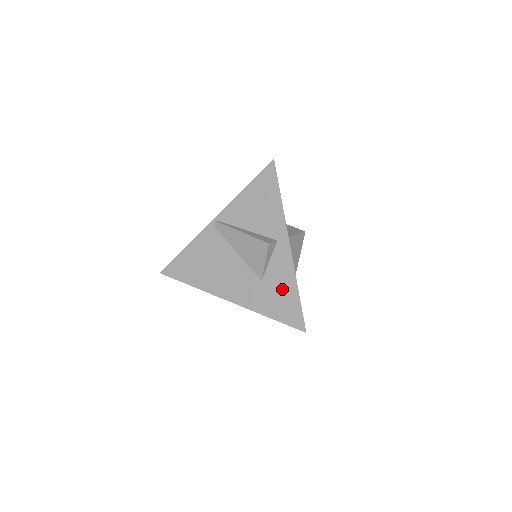
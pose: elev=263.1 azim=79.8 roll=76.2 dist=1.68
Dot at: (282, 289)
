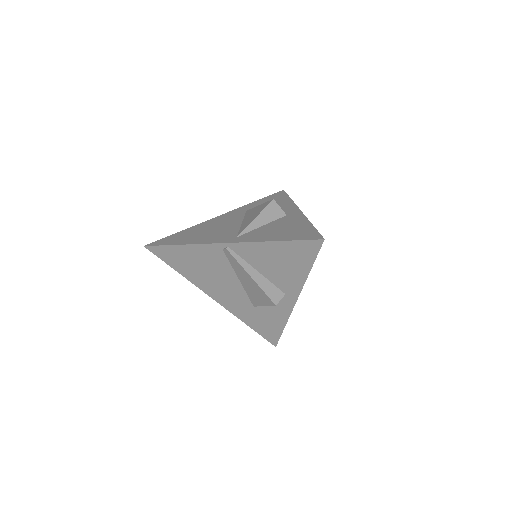
Dot at: (270, 320)
